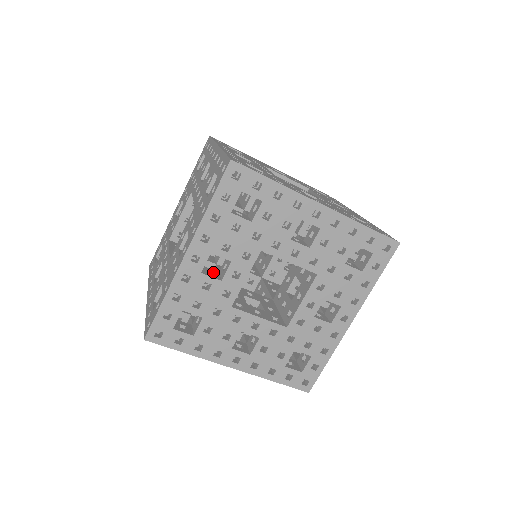
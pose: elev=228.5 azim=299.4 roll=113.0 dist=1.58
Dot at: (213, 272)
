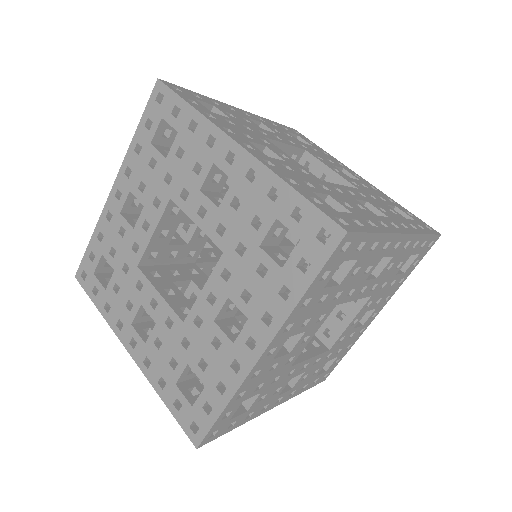
Dot at: occluded
